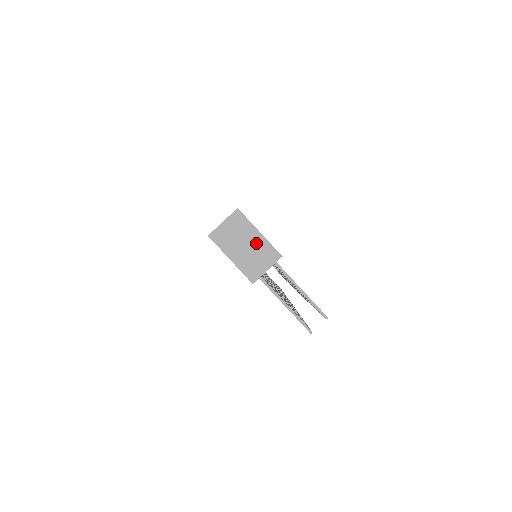
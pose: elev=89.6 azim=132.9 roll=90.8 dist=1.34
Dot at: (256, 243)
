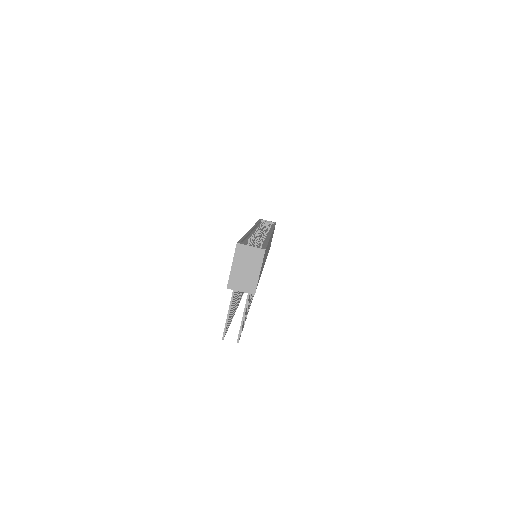
Dot at: (252, 274)
